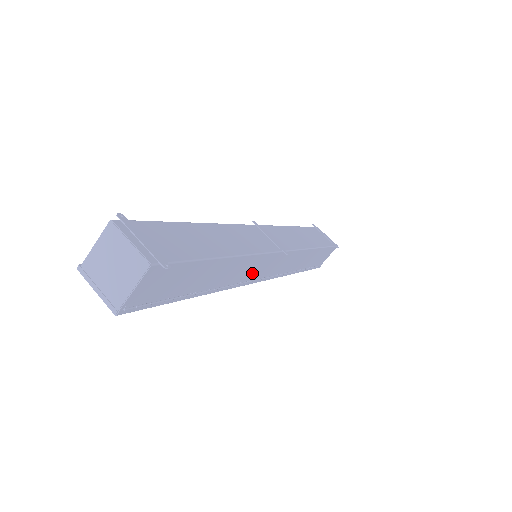
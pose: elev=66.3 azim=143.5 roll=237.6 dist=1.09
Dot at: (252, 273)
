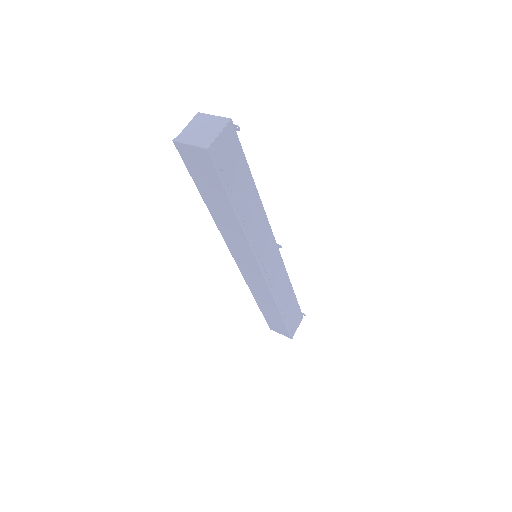
Dot at: (261, 245)
